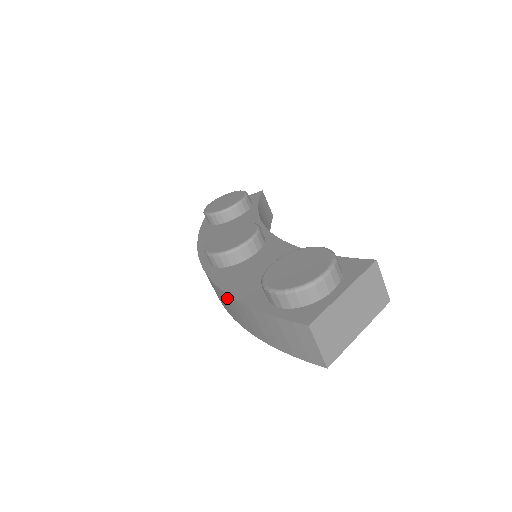
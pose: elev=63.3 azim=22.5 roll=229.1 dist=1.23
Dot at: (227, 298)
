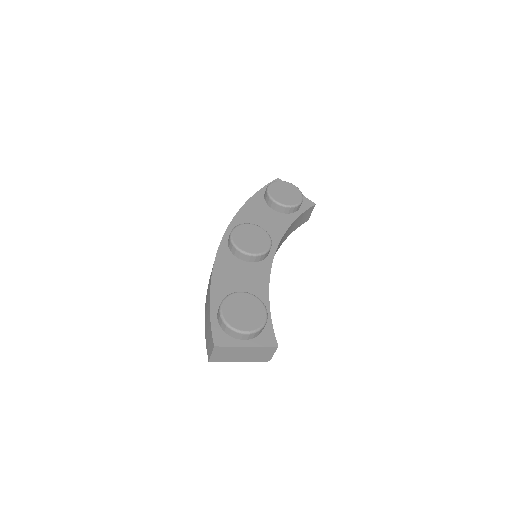
Dot at: (211, 275)
